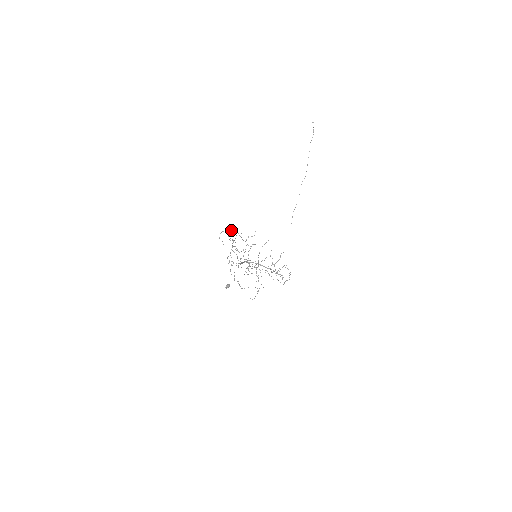
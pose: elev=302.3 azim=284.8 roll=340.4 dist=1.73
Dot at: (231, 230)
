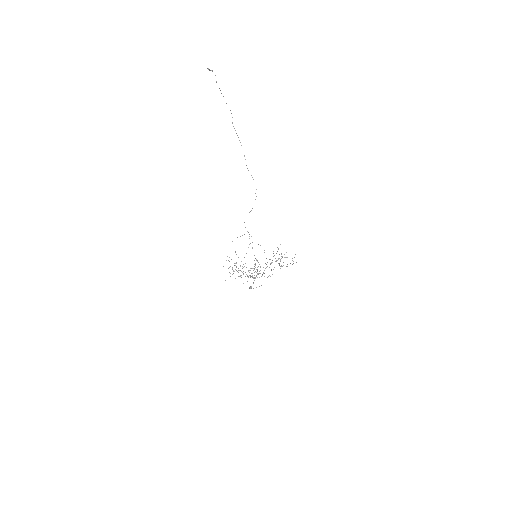
Dot at: occluded
